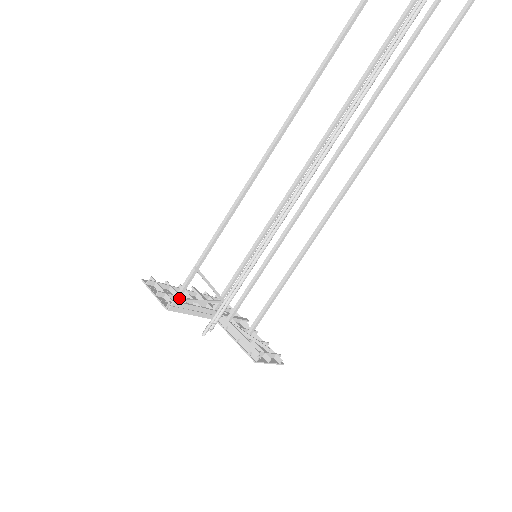
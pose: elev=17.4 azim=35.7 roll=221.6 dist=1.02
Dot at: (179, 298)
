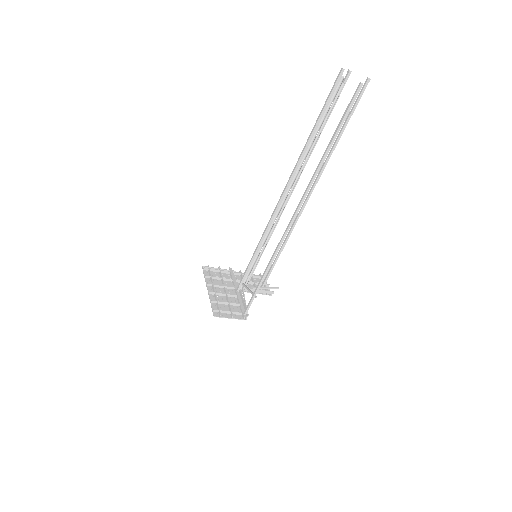
Dot at: (247, 311)
